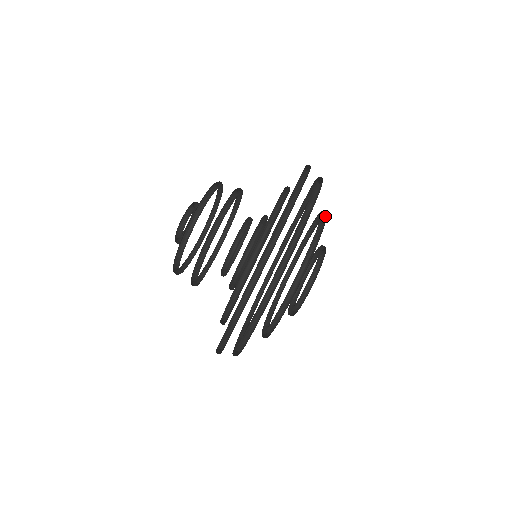
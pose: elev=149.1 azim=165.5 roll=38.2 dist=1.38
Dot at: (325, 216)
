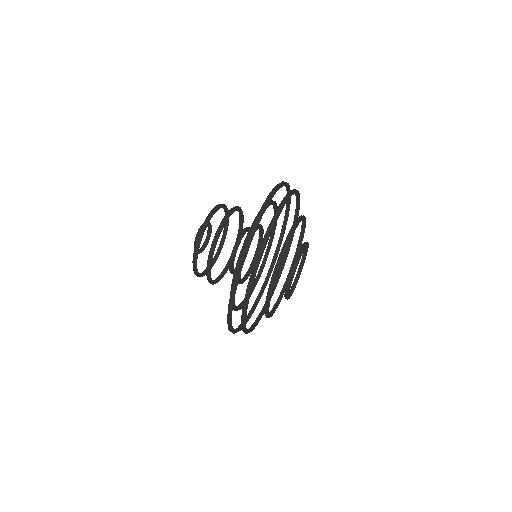
Dot at: (305, 225)
